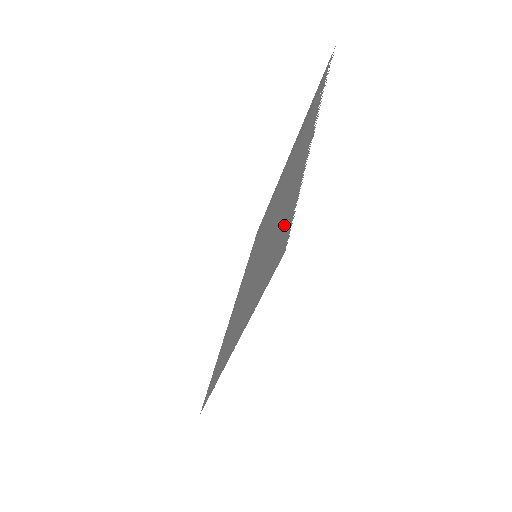
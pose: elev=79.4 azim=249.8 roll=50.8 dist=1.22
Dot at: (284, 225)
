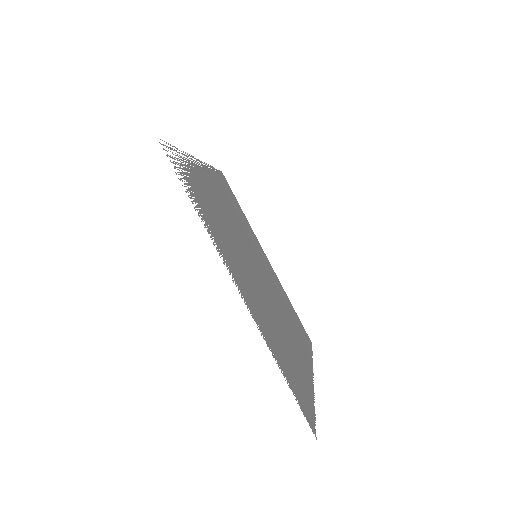
Dot at: (287, 370)
